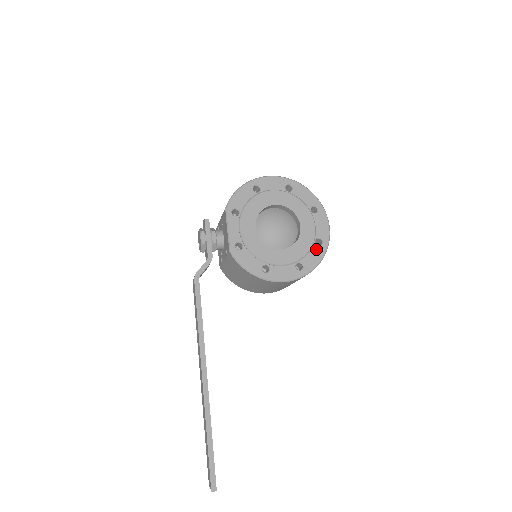
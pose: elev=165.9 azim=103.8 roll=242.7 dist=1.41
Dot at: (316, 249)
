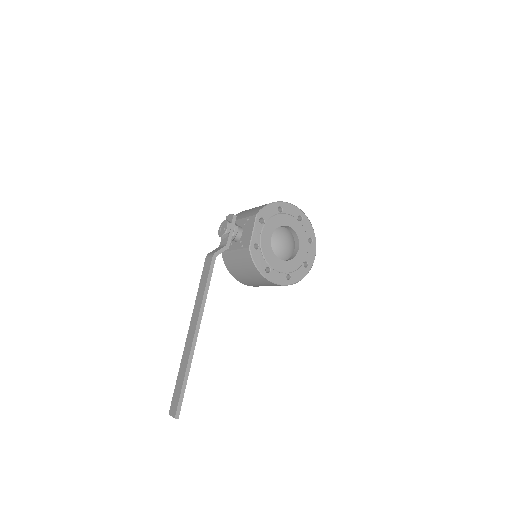
Dot at: (303, 269)
